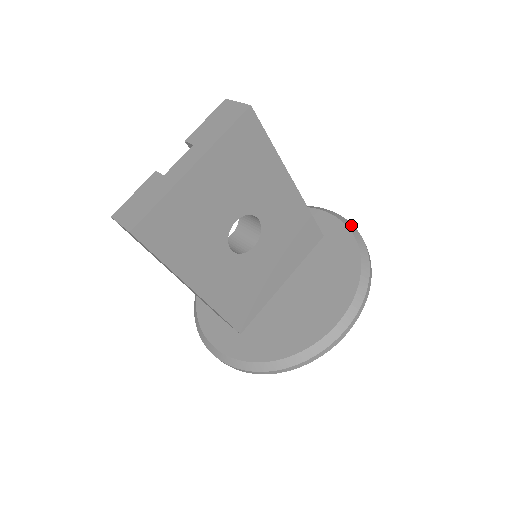
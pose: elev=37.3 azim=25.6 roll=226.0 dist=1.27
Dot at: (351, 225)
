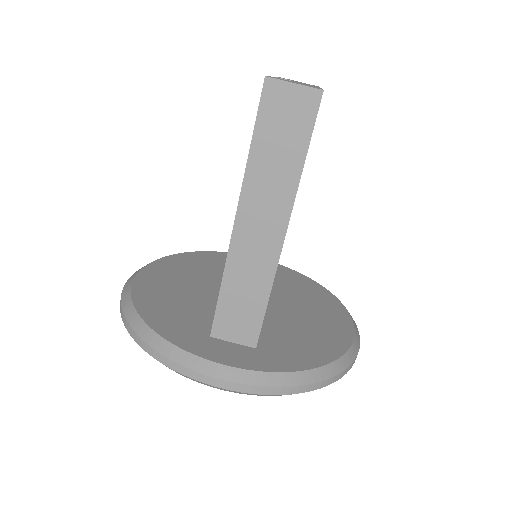
Dot at: occluded
